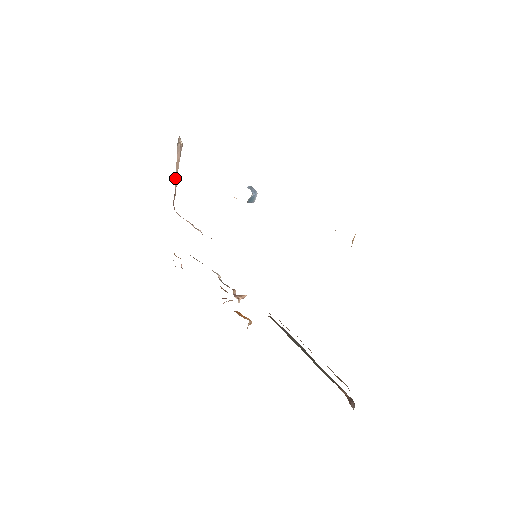
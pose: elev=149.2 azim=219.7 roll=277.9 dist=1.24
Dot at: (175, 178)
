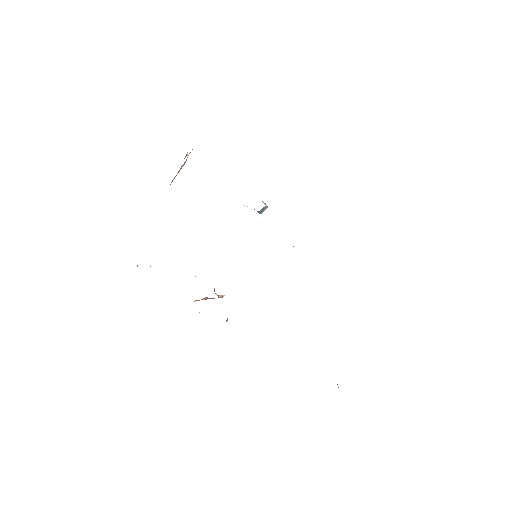
Dot at: (172, 180)
